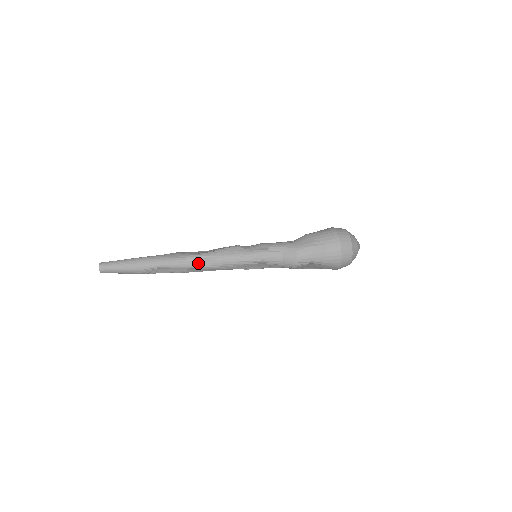
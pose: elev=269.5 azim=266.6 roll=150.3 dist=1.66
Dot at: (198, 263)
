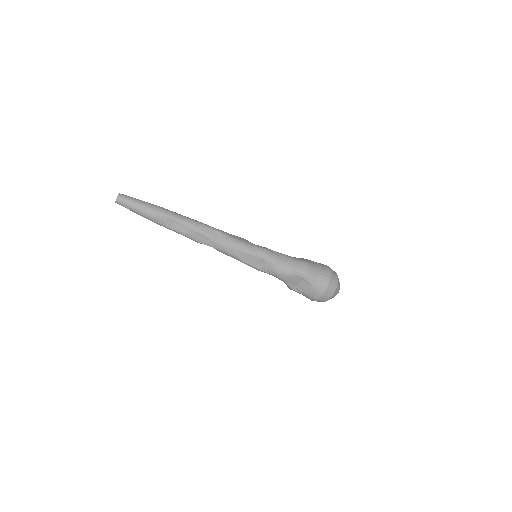
Dot at: (210, 232)
